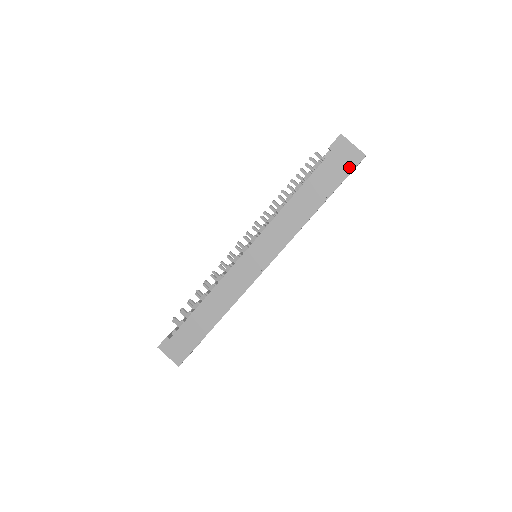
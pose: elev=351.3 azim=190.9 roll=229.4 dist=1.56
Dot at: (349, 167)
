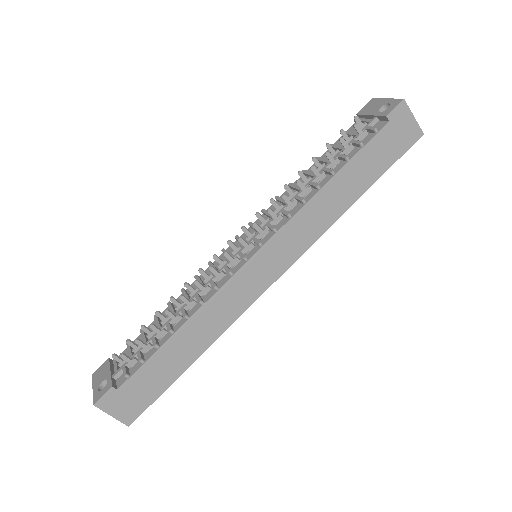
Dot at: (403, 146)
